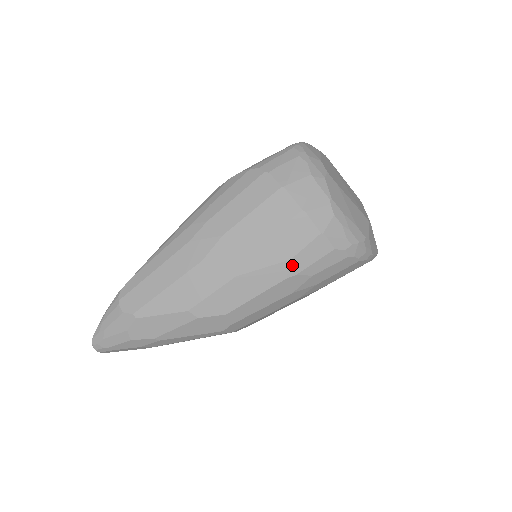
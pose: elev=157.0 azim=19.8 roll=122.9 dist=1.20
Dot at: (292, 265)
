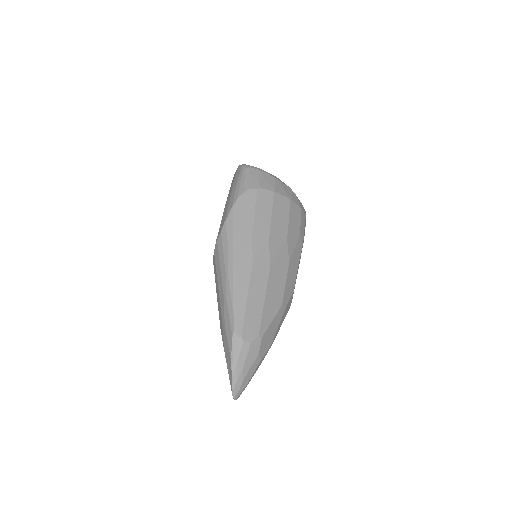
Dot at: (301, 237)
